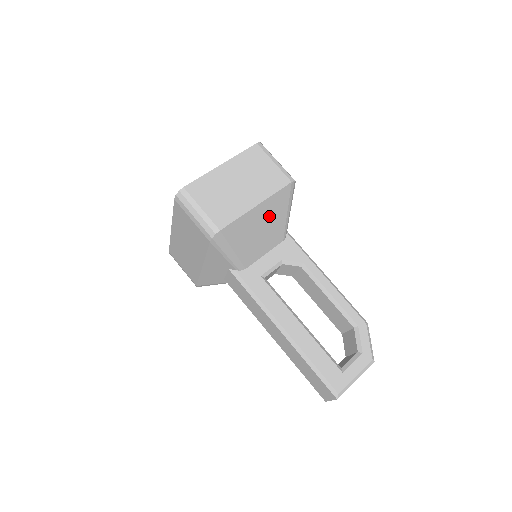
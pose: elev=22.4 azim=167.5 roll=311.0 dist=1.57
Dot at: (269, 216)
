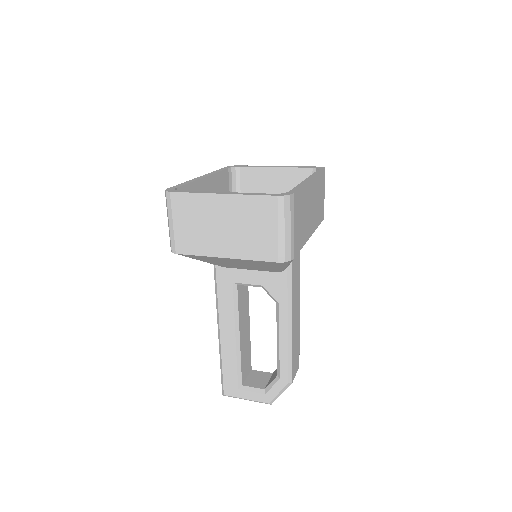
Dot at: (248, 263)
